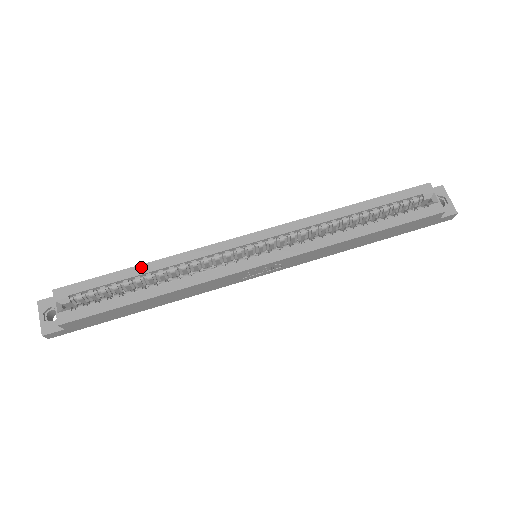
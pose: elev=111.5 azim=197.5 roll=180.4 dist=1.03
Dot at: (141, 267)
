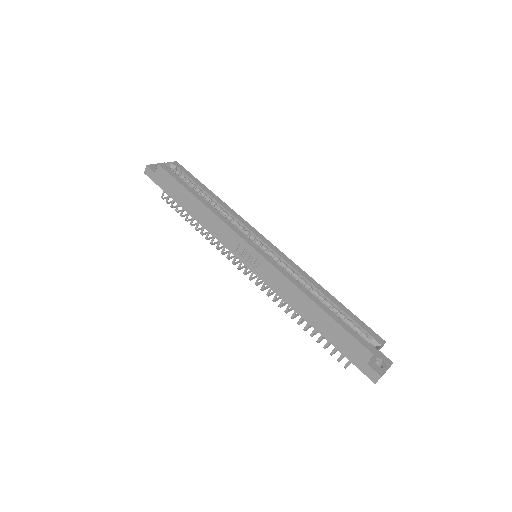
Dot at: (213, 194)
